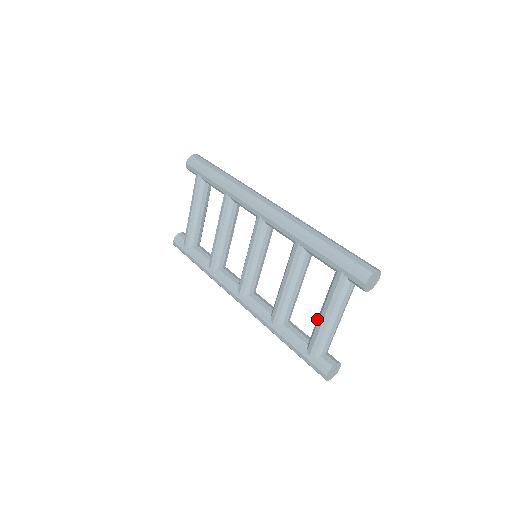
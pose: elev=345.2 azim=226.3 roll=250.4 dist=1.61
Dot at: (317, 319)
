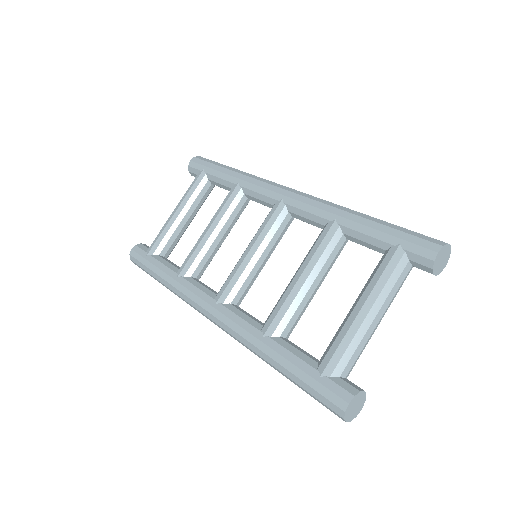
Dot at: occluded
